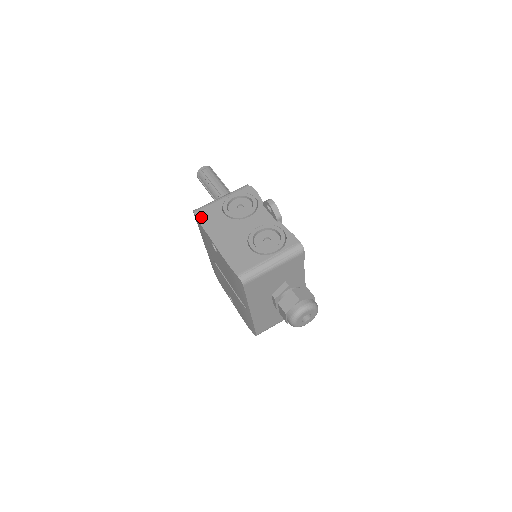
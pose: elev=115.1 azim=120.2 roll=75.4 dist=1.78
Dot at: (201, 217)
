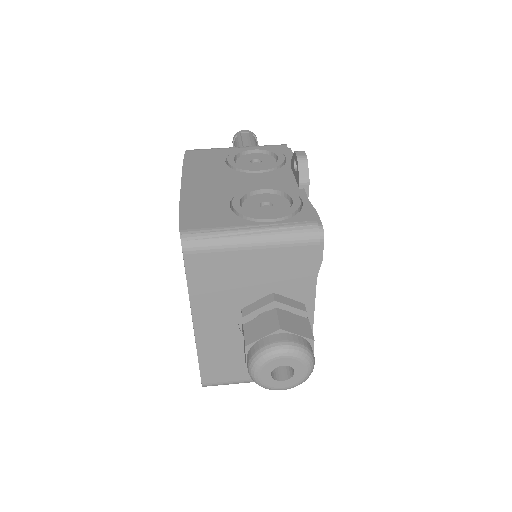
Dot at: (190, 156)
